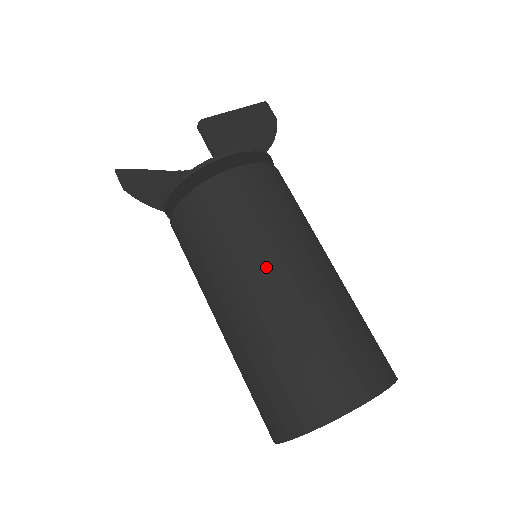
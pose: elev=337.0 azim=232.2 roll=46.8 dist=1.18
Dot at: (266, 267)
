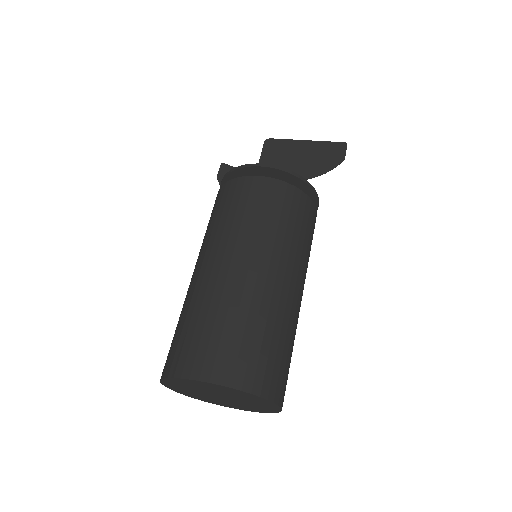
Dot at: (221, 251)
